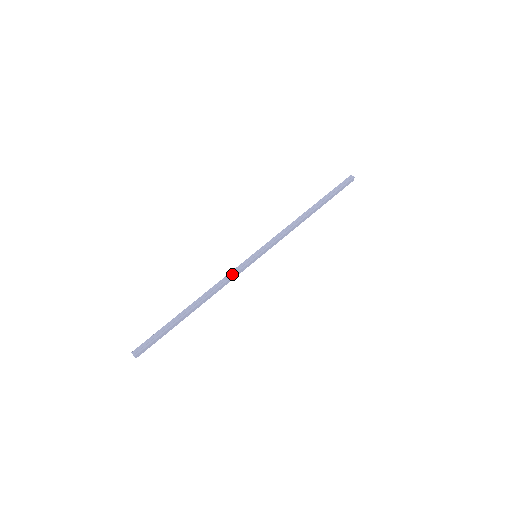
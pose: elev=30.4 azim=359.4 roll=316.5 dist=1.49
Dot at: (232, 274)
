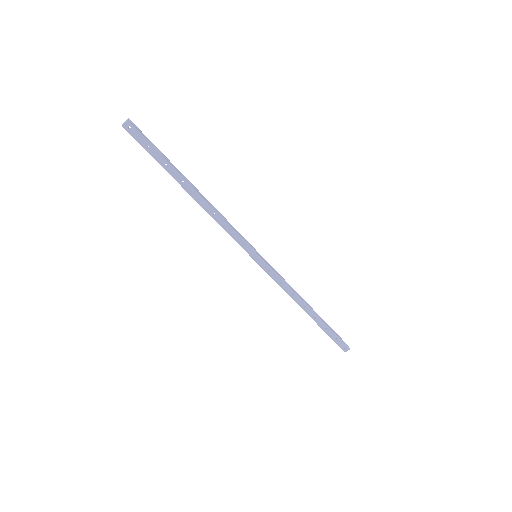
Dot at: (235, 229)
